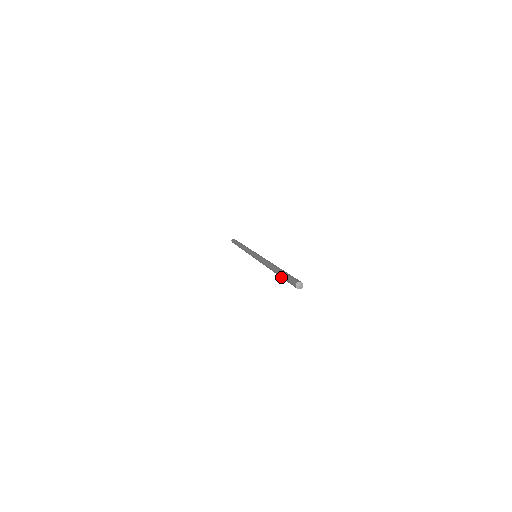
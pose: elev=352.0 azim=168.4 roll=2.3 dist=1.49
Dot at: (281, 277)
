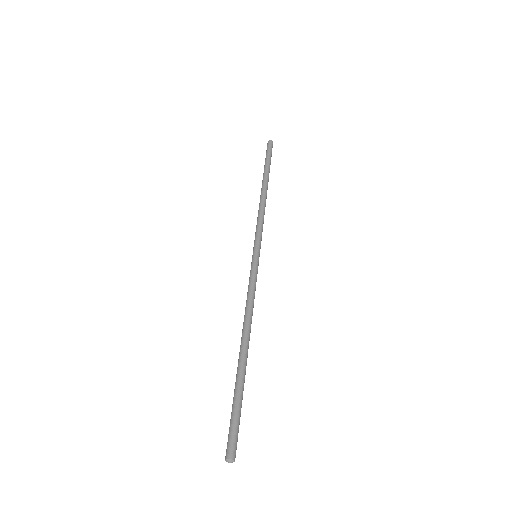
Dot at: (239, 391)
